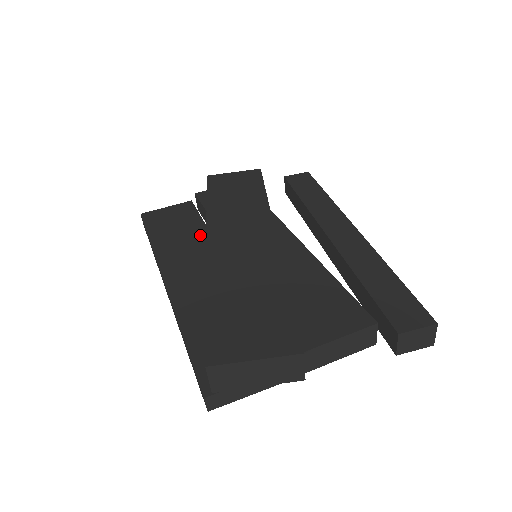
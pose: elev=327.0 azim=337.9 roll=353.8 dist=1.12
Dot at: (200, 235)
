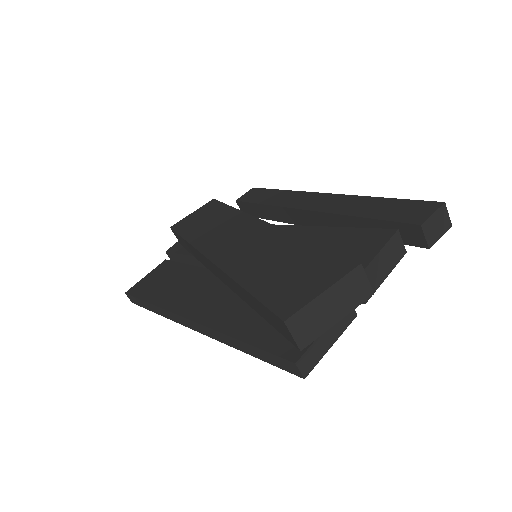
Dot at: (193, 274)
